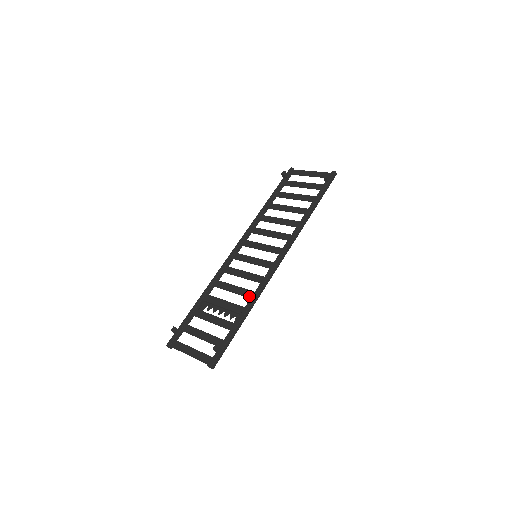
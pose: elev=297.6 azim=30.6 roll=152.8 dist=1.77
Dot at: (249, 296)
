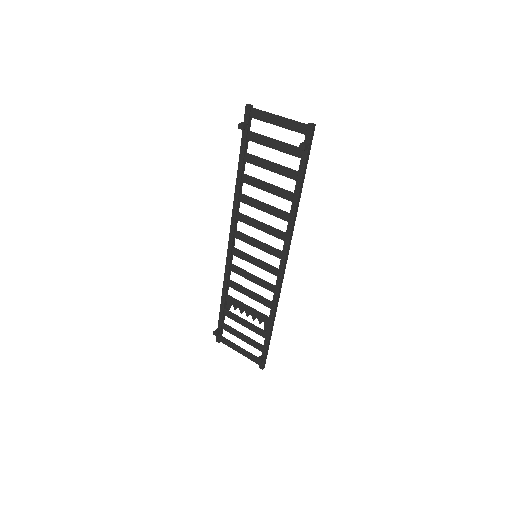
Dot at: (268, 307)
